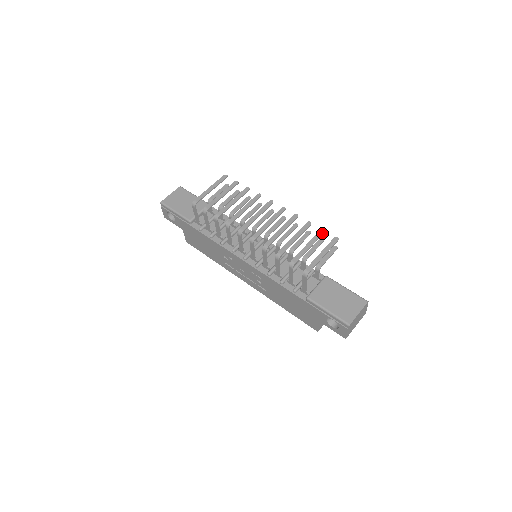
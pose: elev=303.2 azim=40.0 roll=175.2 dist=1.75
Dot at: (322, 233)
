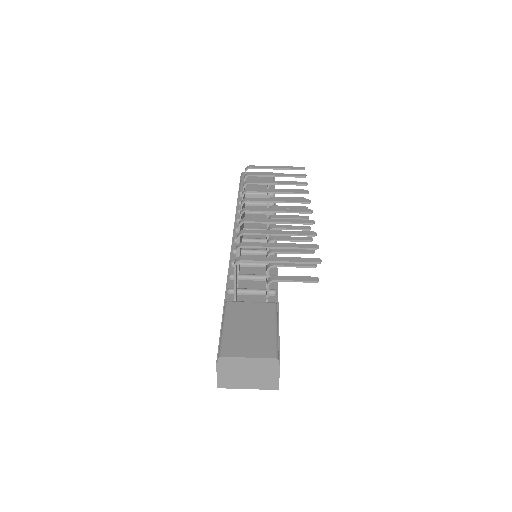
Dot at: (311, 247)
